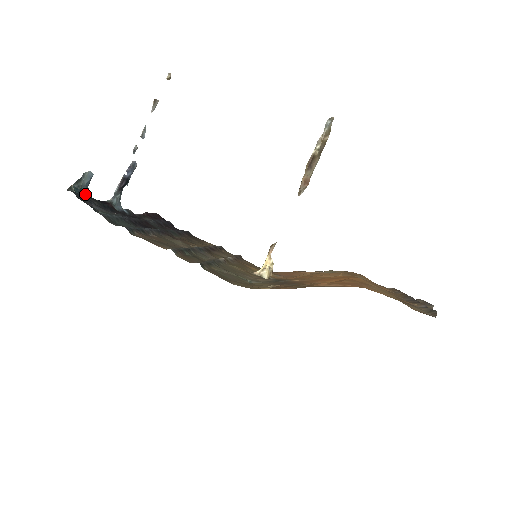
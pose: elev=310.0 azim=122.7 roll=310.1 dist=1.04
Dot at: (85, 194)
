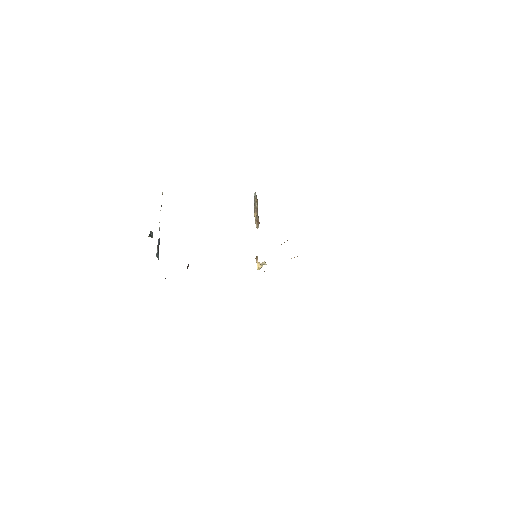
Dot at: occluded
